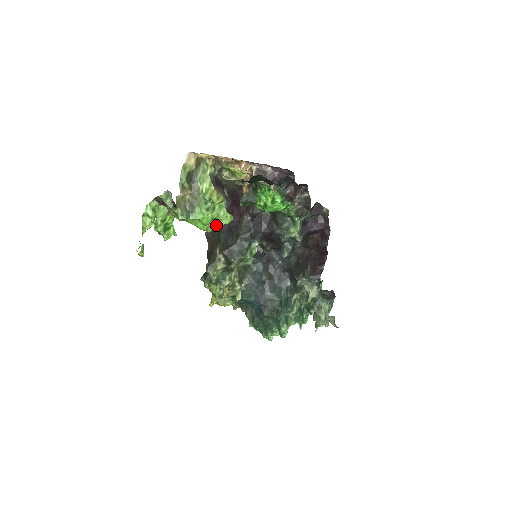
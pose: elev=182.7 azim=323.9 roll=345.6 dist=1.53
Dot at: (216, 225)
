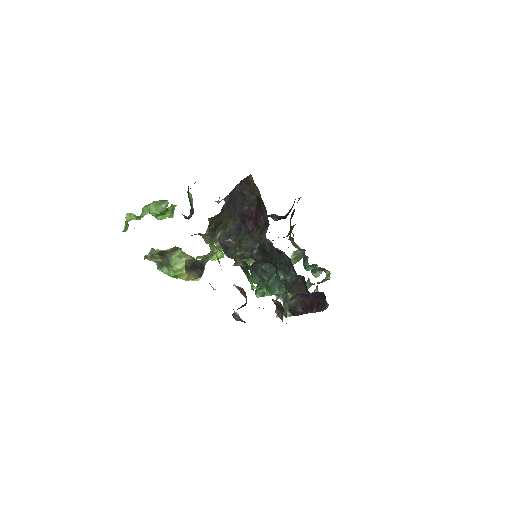
Dot at: occluded
